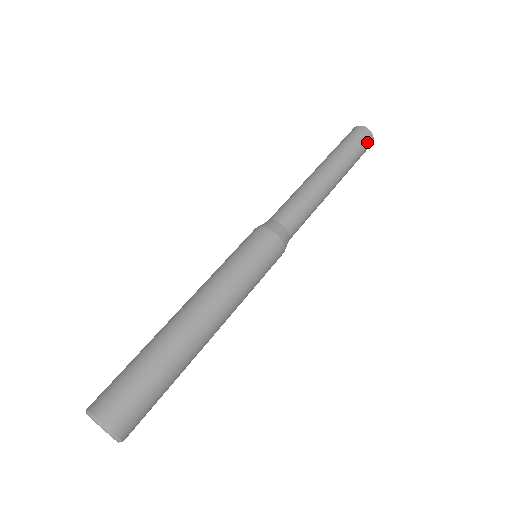
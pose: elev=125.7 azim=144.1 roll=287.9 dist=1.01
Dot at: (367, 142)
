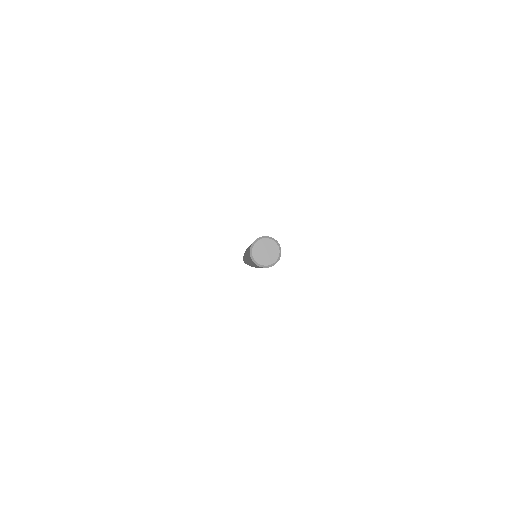
Dot at: occluded
